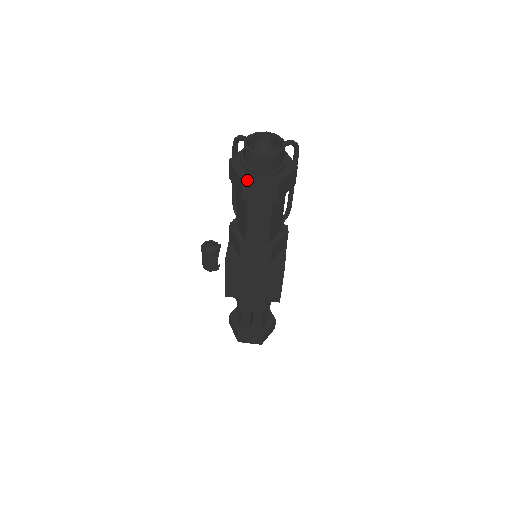
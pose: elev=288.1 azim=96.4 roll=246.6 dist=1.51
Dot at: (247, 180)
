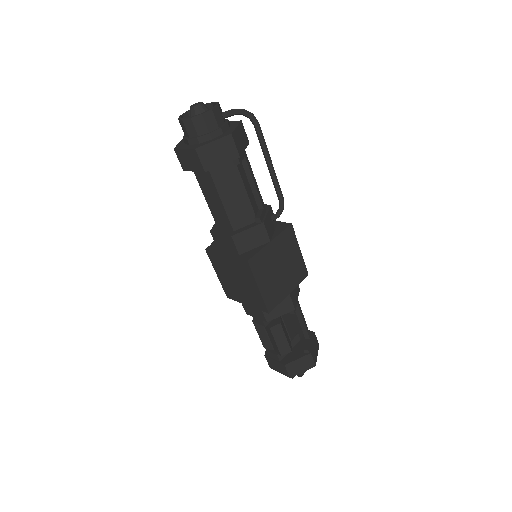
Dot at: (176, 148)
